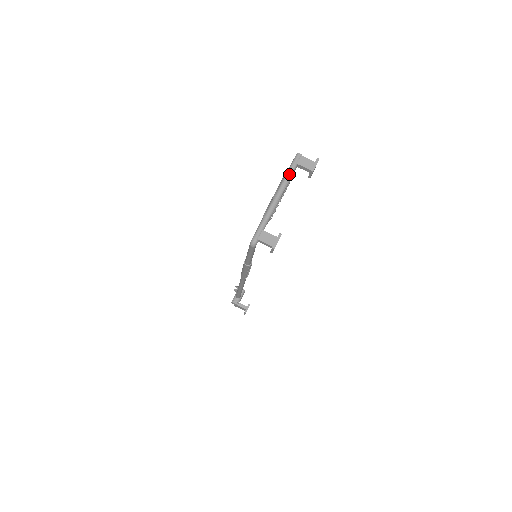
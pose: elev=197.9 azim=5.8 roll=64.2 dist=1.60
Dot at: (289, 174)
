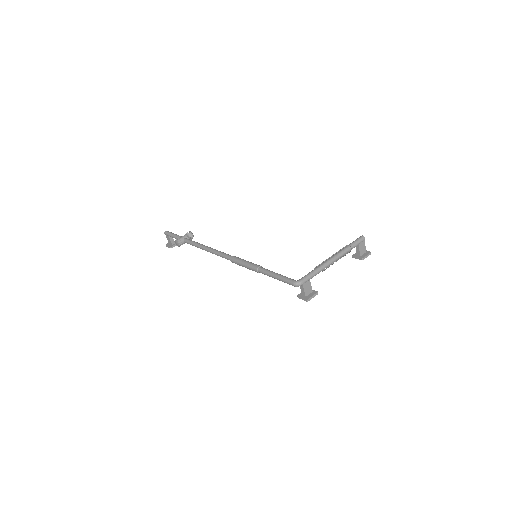
Dot at: (350, 249)
